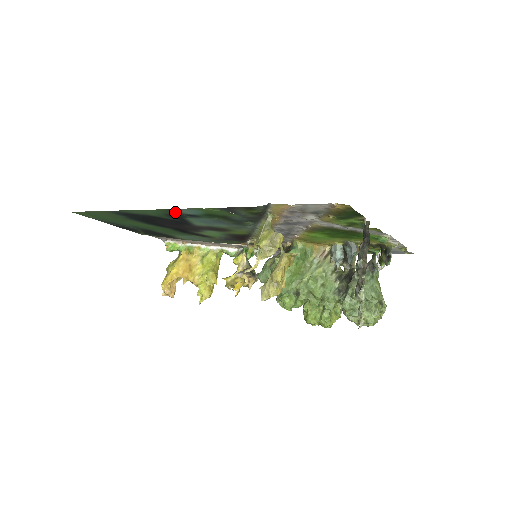
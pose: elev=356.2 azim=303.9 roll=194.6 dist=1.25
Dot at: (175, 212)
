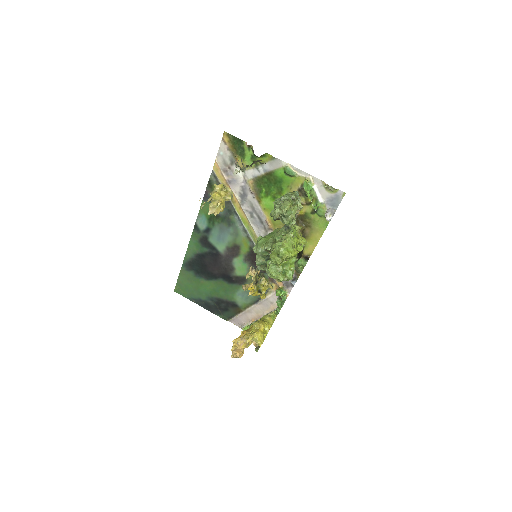
Dot at: (199, 232)
